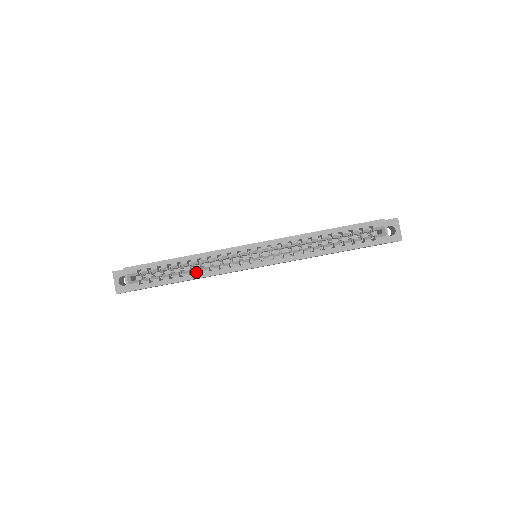
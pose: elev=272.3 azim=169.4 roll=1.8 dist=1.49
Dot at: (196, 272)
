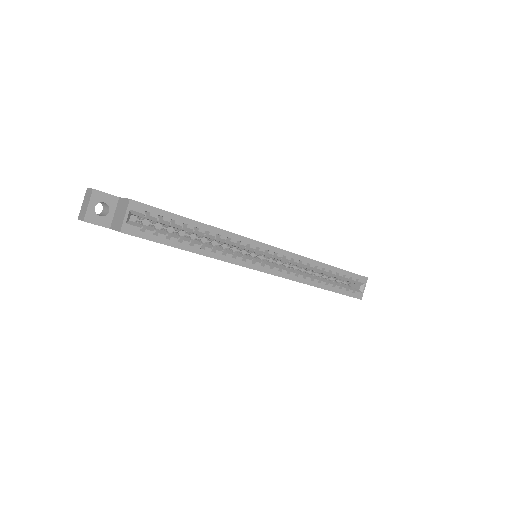
Dot at: (209, 248)
